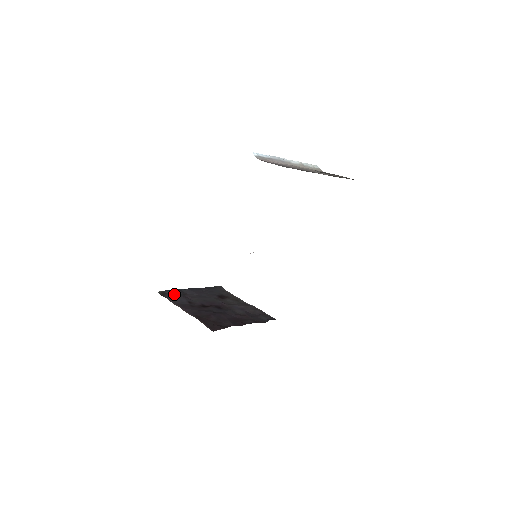
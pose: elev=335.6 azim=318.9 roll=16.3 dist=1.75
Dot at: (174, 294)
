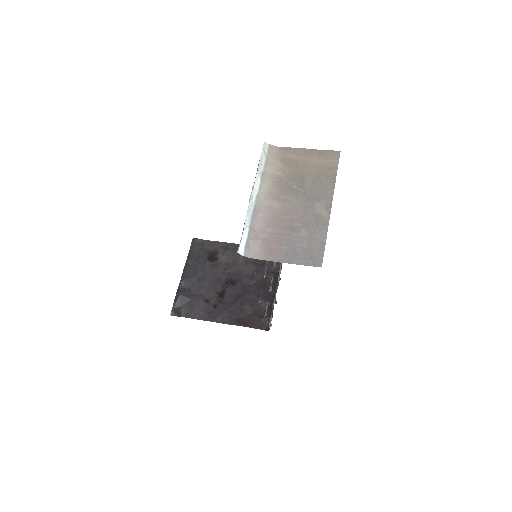
Dot at: (184, 303)
